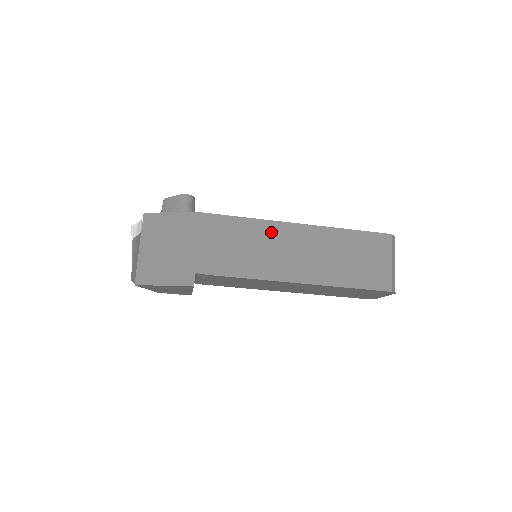
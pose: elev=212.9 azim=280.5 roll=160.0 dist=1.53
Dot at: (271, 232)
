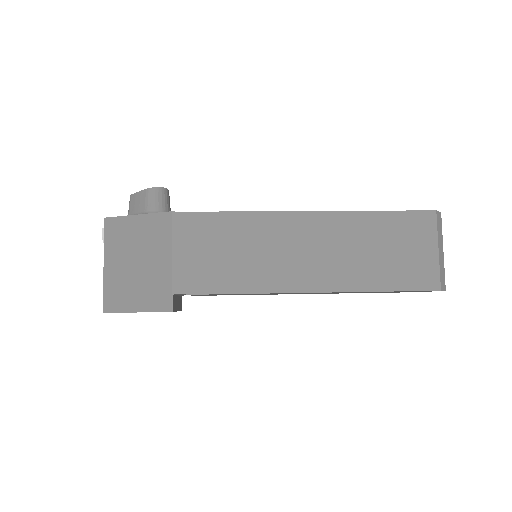
Dot at: (269, 227)
